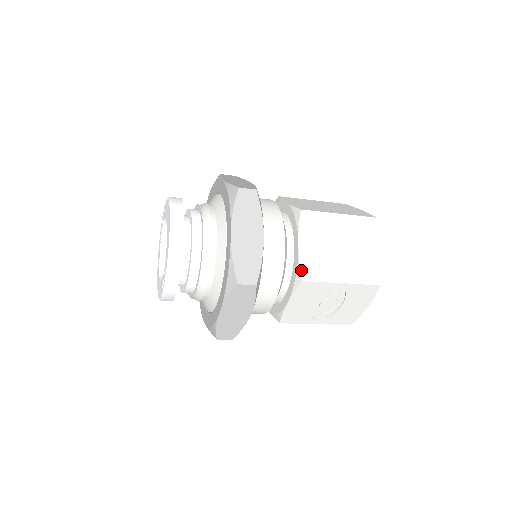
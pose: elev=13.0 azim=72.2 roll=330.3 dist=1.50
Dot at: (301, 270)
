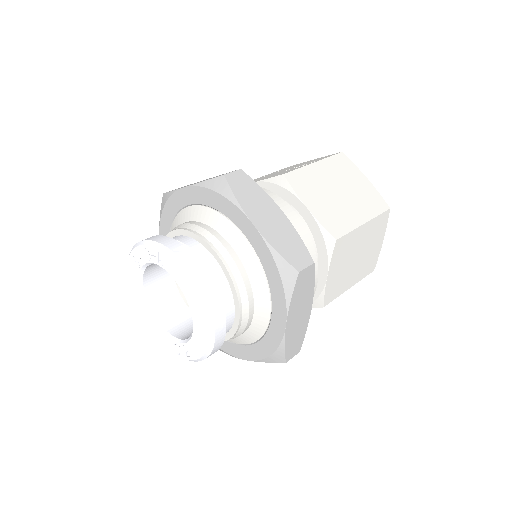
Dot at: (324, 299)
